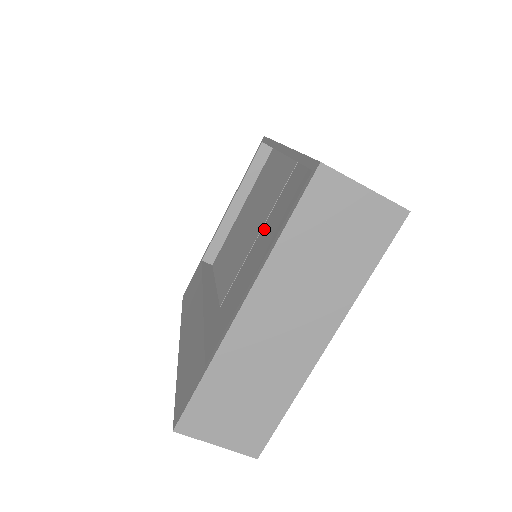
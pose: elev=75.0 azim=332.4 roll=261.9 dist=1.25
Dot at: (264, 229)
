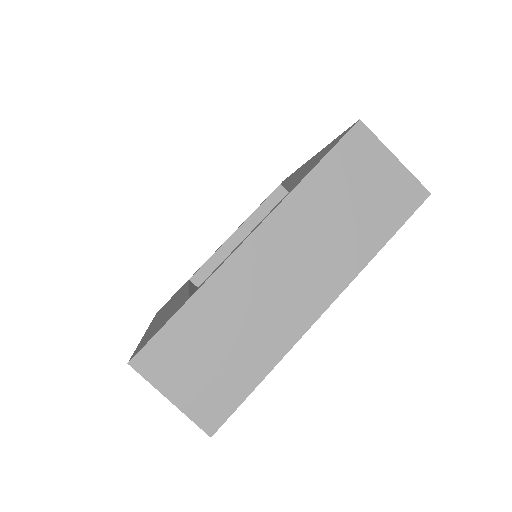
Dot at: occluded
